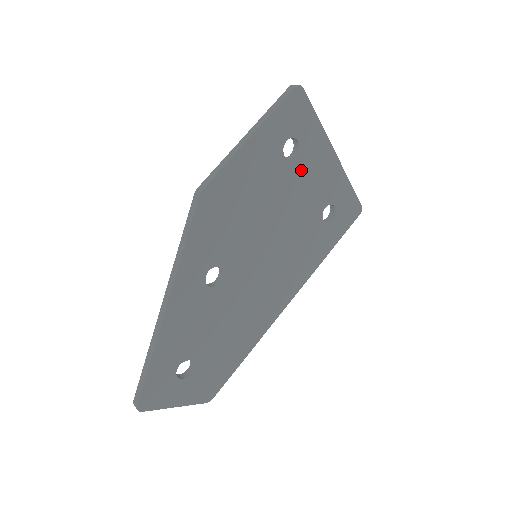
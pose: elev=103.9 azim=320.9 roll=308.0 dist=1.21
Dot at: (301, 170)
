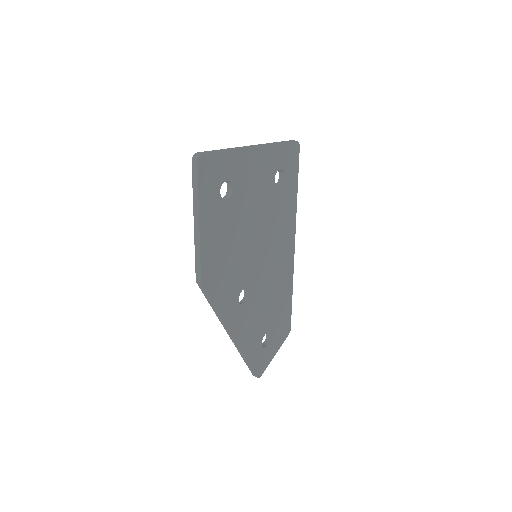
Dot at: (242, 189)
